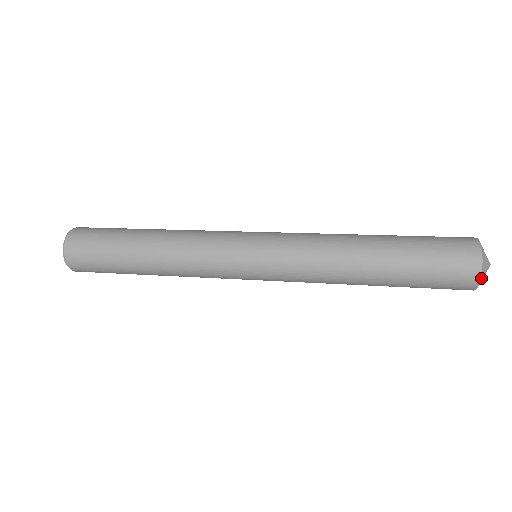
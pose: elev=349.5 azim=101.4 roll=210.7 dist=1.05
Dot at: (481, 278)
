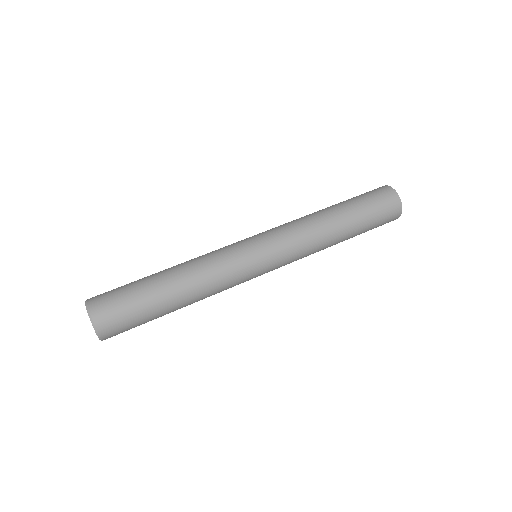
Dot at: occluded
